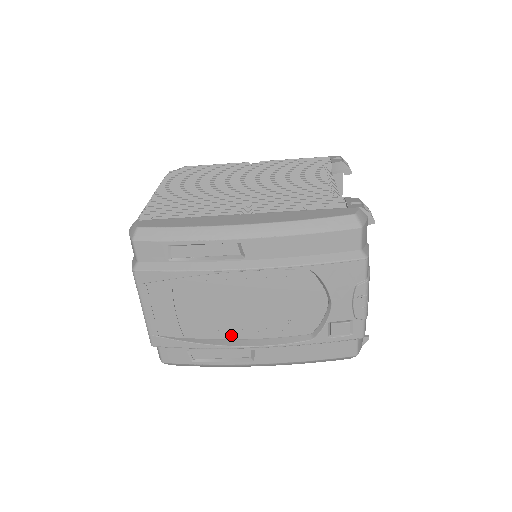
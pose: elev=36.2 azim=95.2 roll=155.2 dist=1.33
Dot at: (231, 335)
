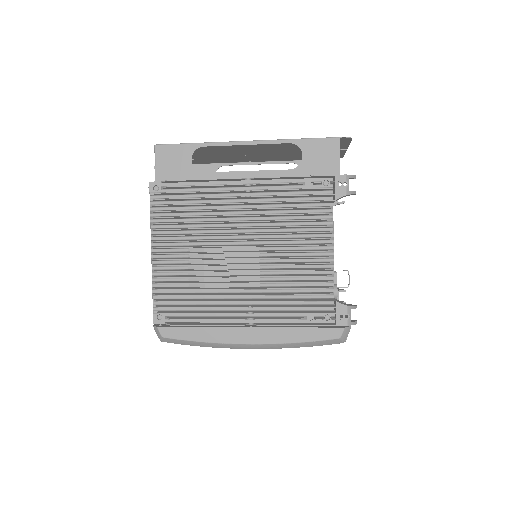
Dot at: occluded
